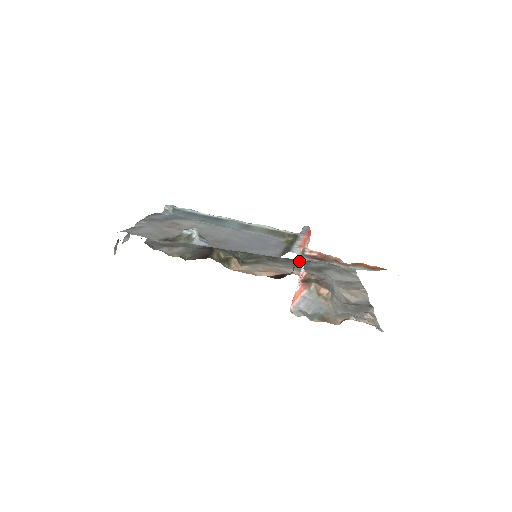
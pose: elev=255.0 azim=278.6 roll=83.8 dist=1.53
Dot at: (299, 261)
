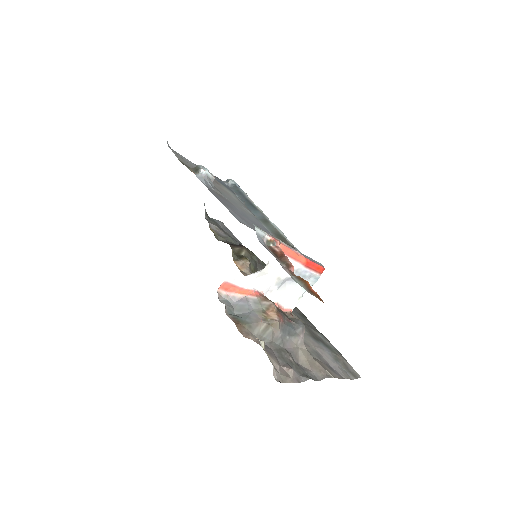
Dot at: (311, 324)
